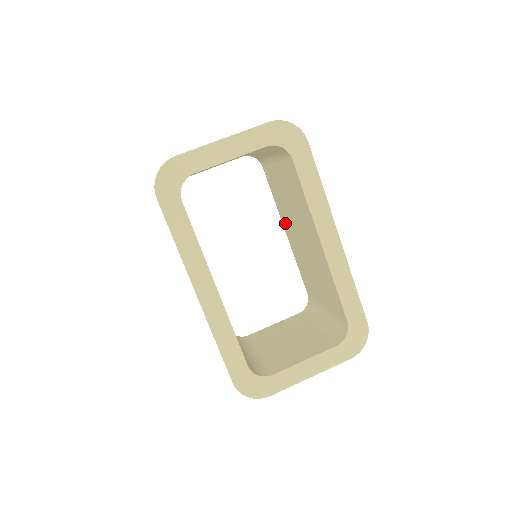
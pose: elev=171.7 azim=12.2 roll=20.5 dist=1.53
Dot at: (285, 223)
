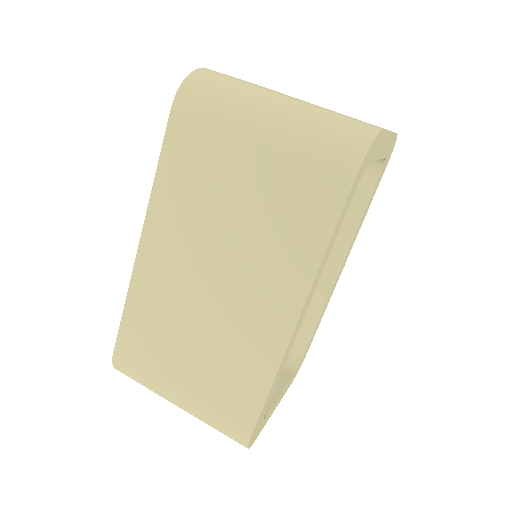
Dot at: occluded
